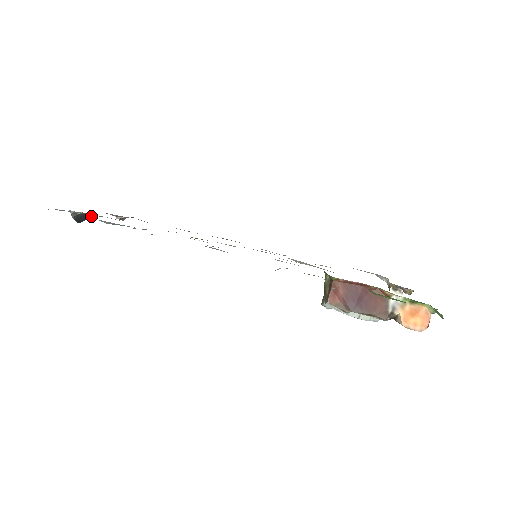
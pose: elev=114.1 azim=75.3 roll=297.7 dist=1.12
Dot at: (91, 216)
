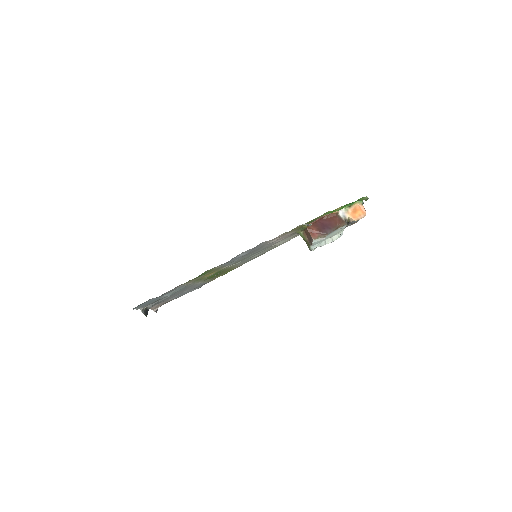
Dot at: (149, 308)
